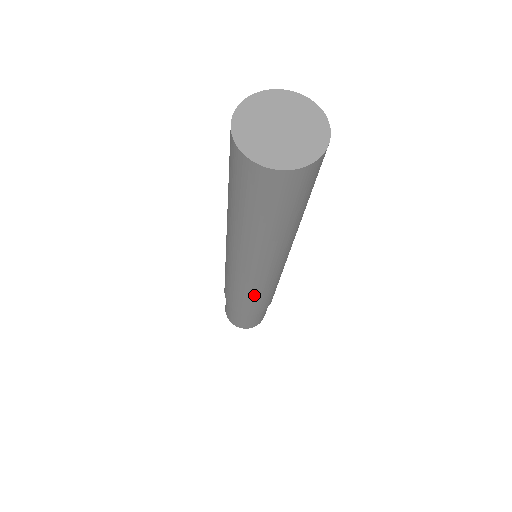
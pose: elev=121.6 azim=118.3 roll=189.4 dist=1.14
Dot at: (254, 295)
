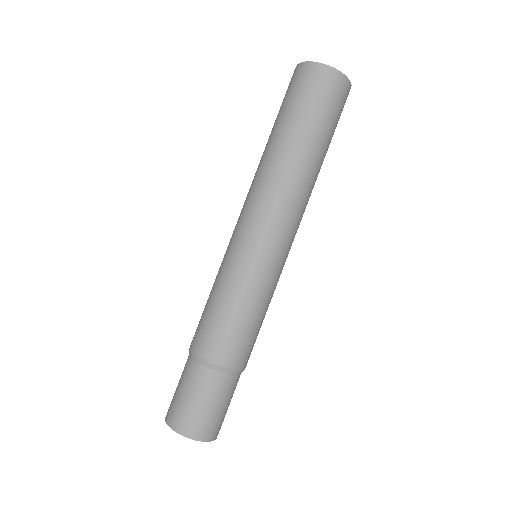
Dot at: (223, 281)
